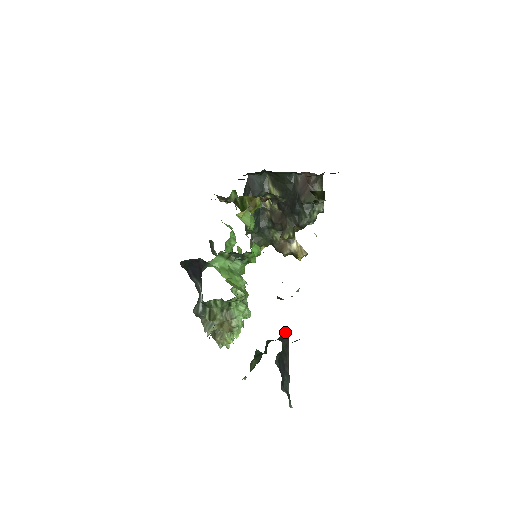
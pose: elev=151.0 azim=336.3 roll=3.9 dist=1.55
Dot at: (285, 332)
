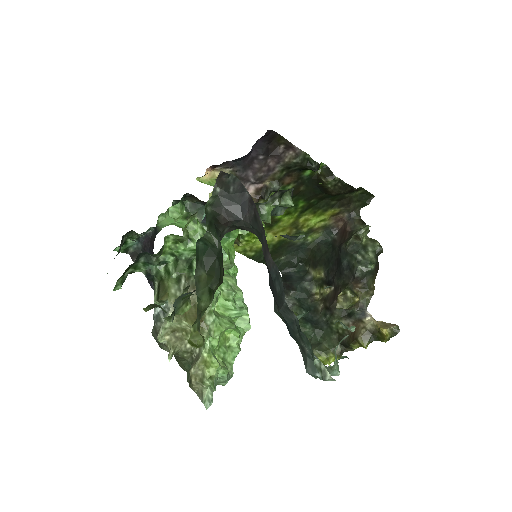
Dot at: (237, 183)
